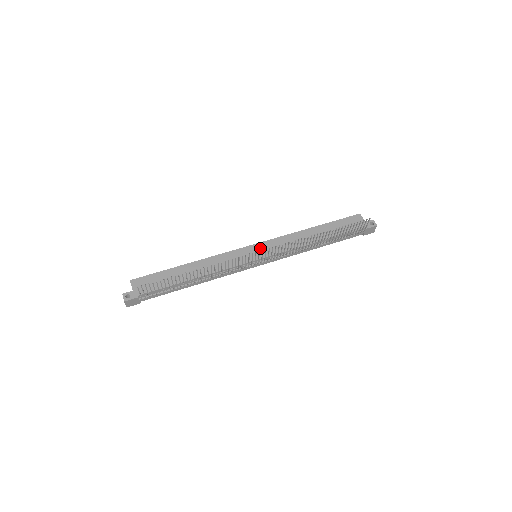
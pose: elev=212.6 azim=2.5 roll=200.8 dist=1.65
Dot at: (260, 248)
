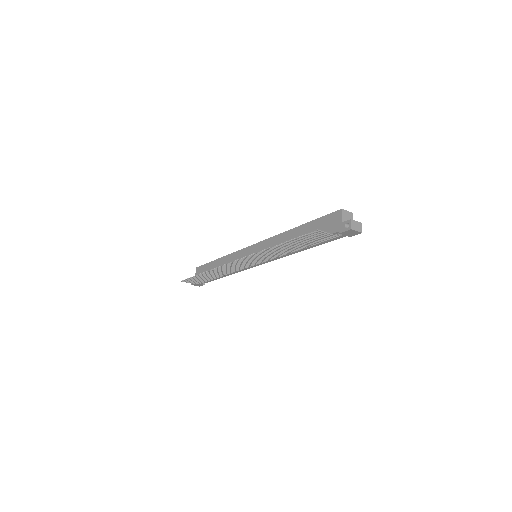
Dot at: (256, 249)
